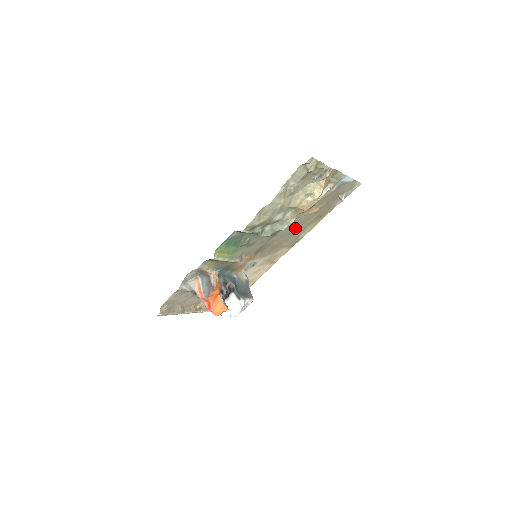
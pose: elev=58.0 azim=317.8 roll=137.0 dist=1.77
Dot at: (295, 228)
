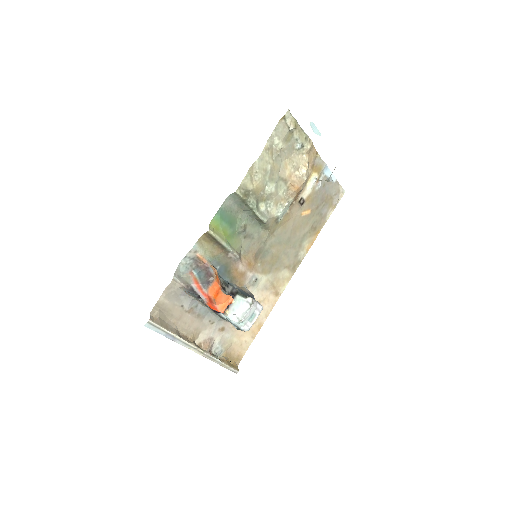
Dot at: (292, 235)
